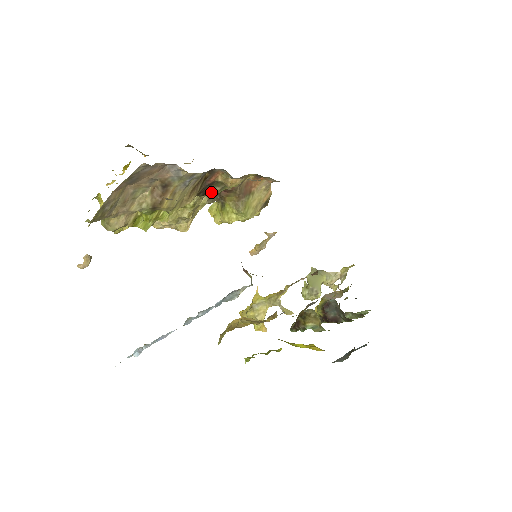
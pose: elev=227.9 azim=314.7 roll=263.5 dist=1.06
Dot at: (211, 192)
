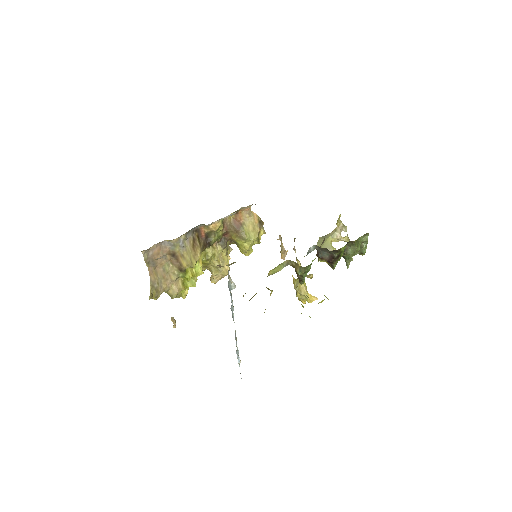
Dot at: (211, 241)
